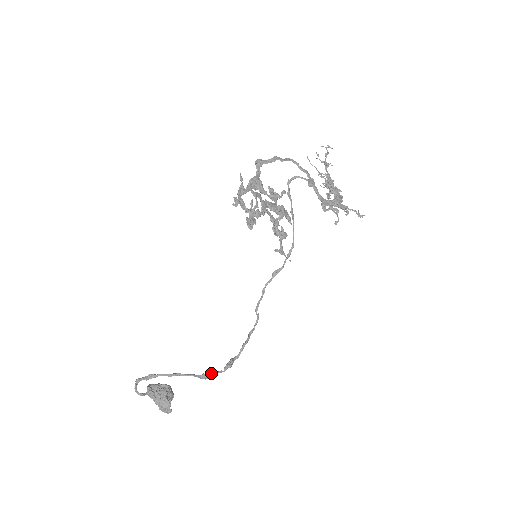
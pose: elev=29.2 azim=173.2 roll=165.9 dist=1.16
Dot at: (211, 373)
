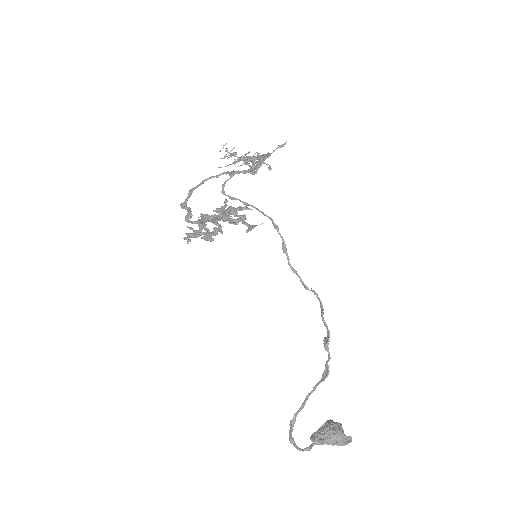
Dot at: (326, 368)
